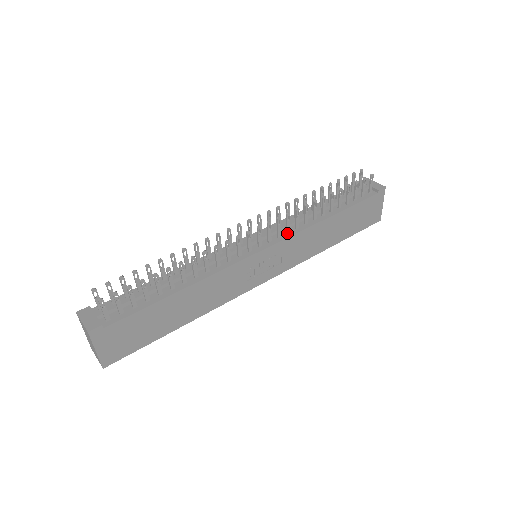
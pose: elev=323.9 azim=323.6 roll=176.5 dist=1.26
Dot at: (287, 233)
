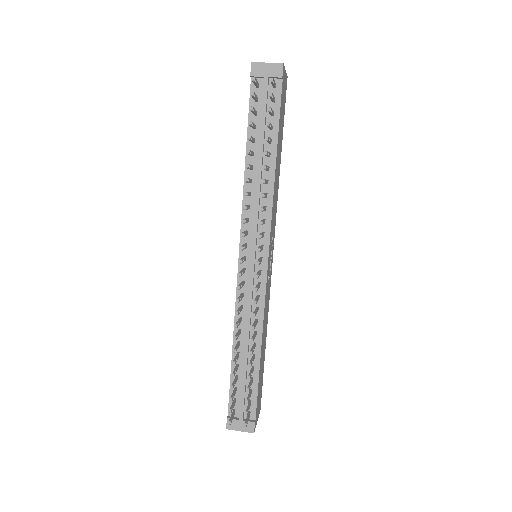
Dot at: (265, 223)
